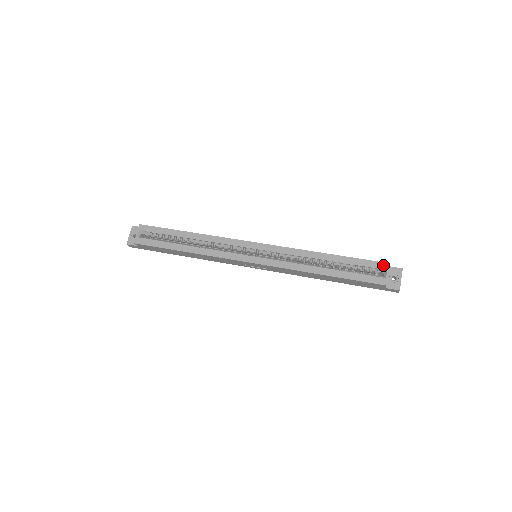
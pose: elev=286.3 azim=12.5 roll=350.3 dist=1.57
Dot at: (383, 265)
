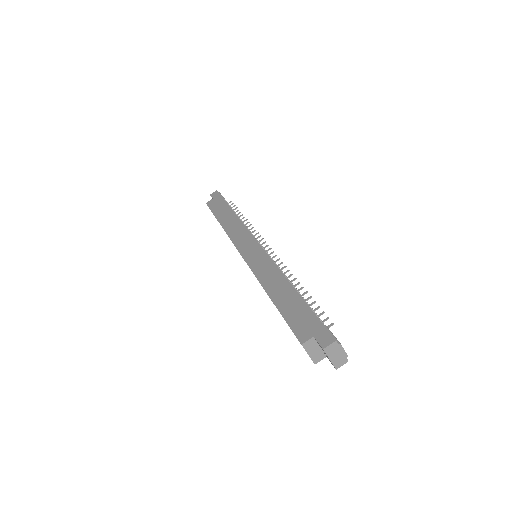
Dot at: occluded
